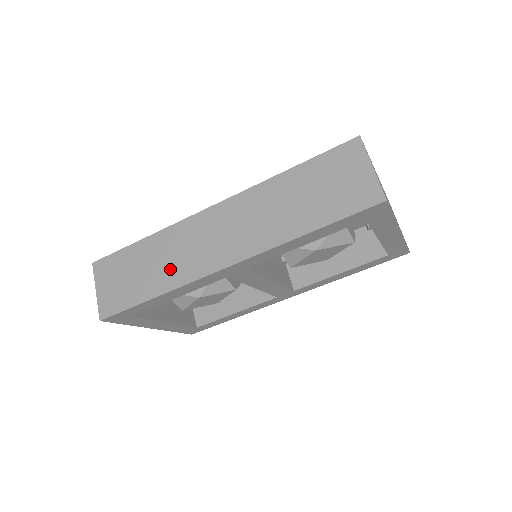
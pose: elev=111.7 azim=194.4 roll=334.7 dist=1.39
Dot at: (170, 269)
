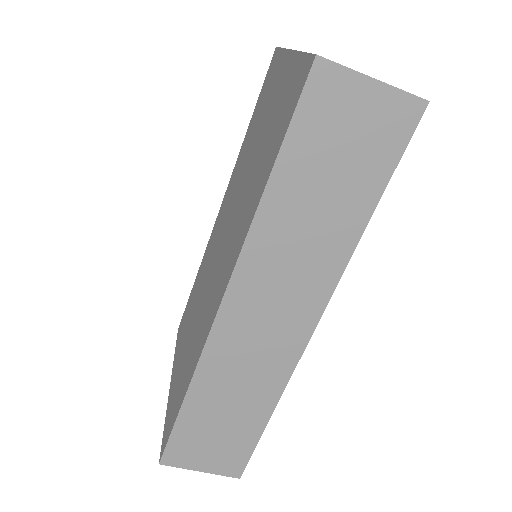
Dot at: (255, 387)
